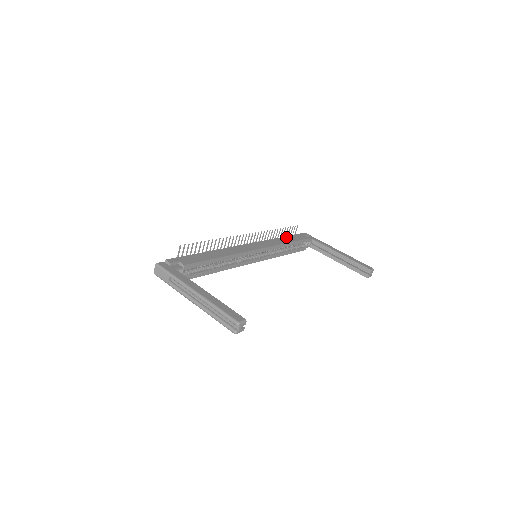
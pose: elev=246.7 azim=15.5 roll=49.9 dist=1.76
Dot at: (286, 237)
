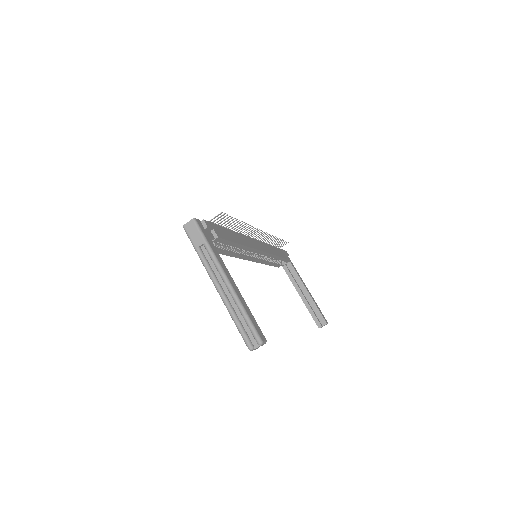
Dot at: (277, 248)
